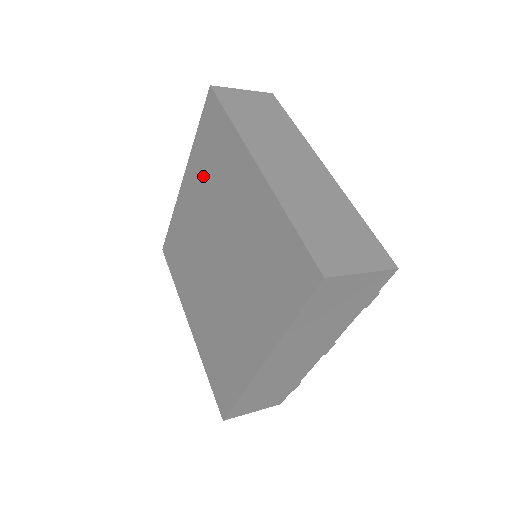
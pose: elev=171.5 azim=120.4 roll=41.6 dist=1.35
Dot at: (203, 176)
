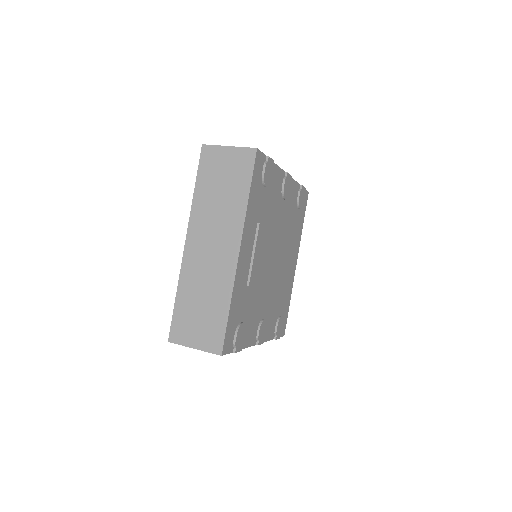
Dot at: occluded
